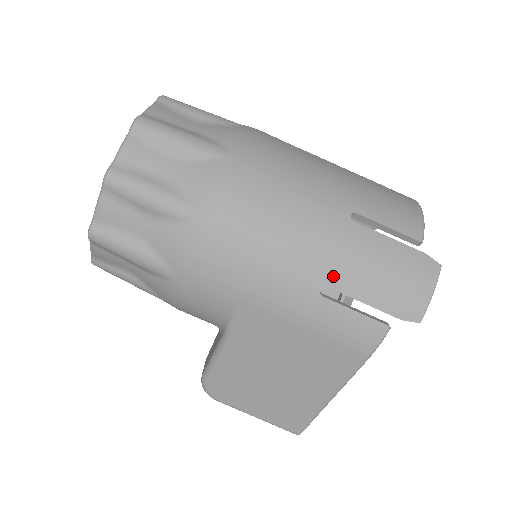
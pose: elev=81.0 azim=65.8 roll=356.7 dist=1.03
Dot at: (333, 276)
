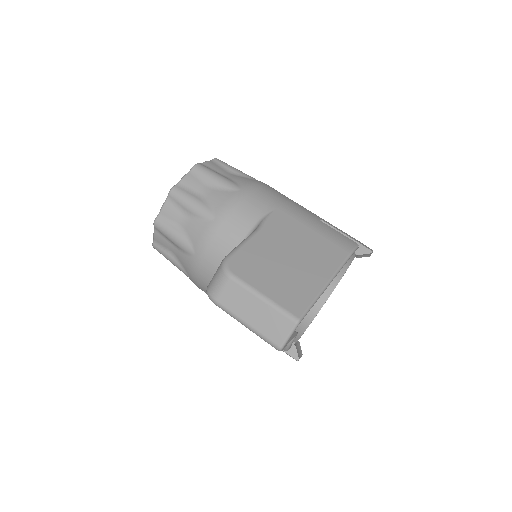
Dot at: occluded
